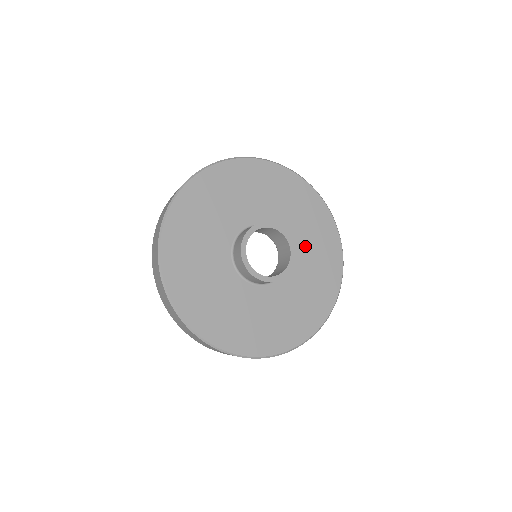
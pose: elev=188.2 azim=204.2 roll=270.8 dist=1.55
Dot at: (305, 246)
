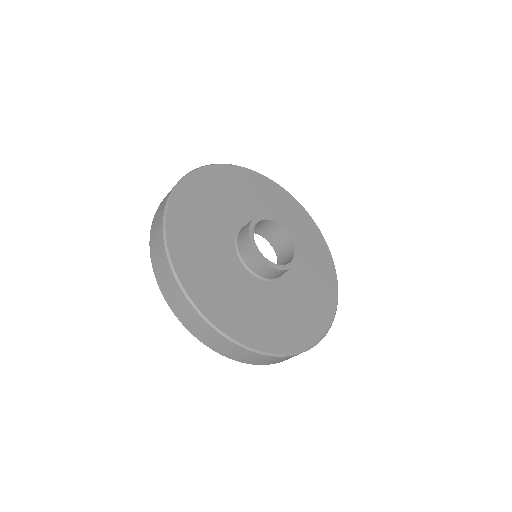
Dot at: (301, 288)
